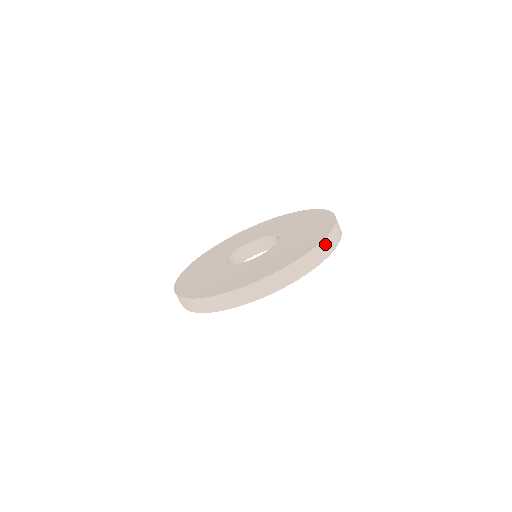
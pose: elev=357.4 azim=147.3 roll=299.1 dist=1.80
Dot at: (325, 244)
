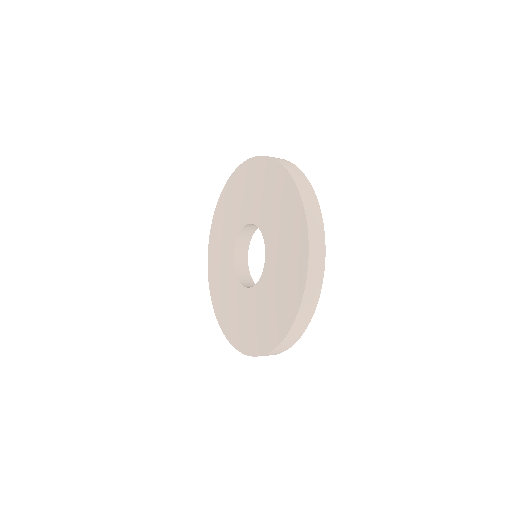
Dot at: (312, 229)
